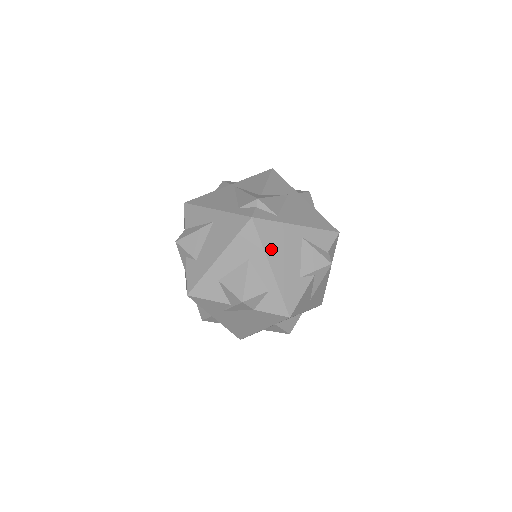
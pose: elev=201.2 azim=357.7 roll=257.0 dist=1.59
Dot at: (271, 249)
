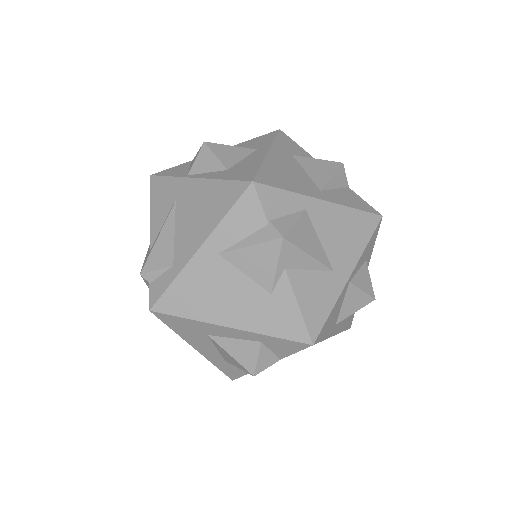
Dot at: (205, 311)
